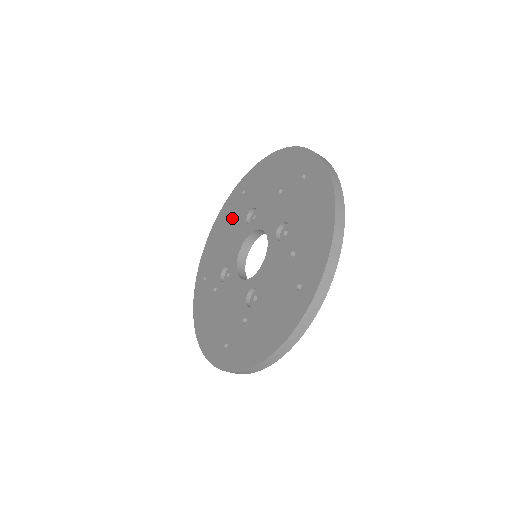
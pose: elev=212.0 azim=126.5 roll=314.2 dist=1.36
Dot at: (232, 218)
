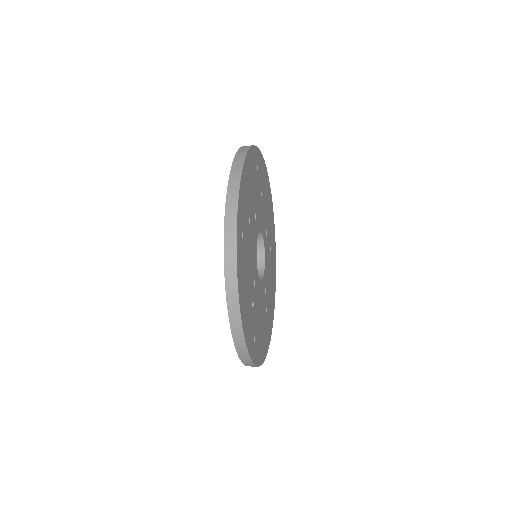
Dot at: occluded
